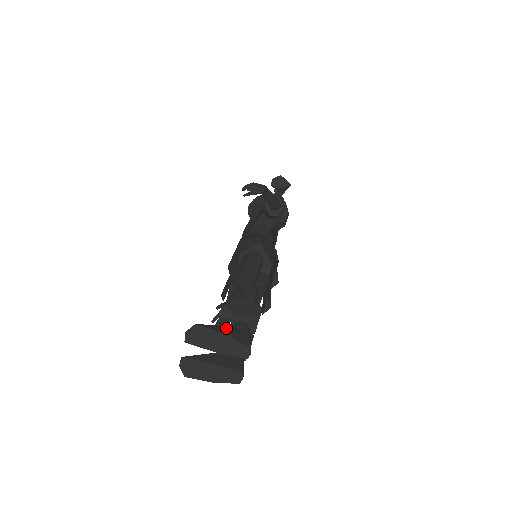
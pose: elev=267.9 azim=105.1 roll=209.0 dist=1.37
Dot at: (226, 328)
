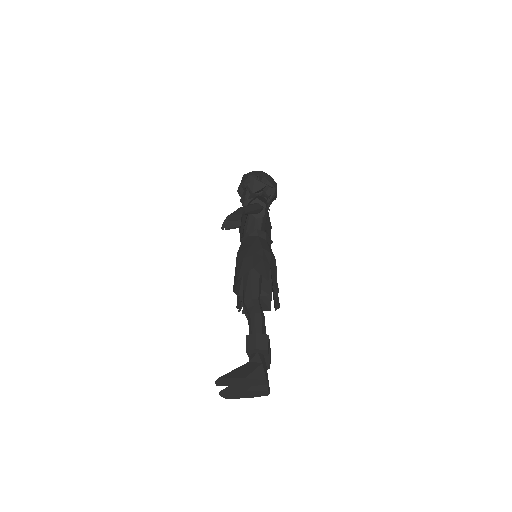
Dot at: (244, 368)
